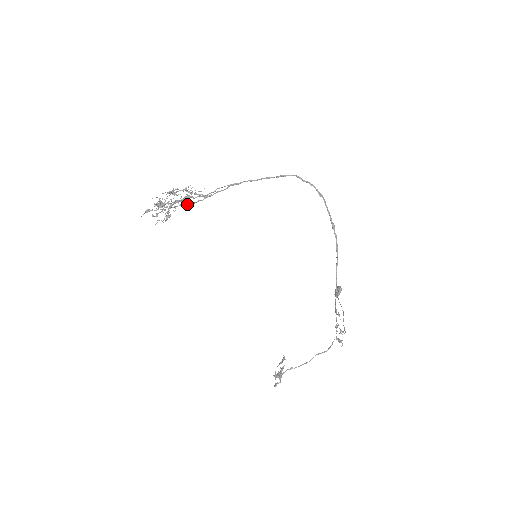
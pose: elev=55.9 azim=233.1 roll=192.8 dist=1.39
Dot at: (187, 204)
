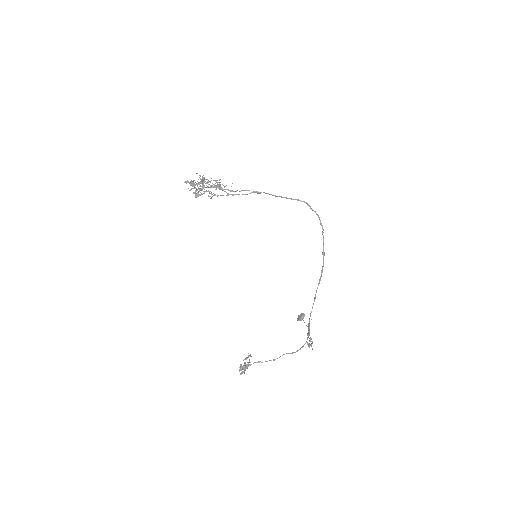
Dot at: occluded
